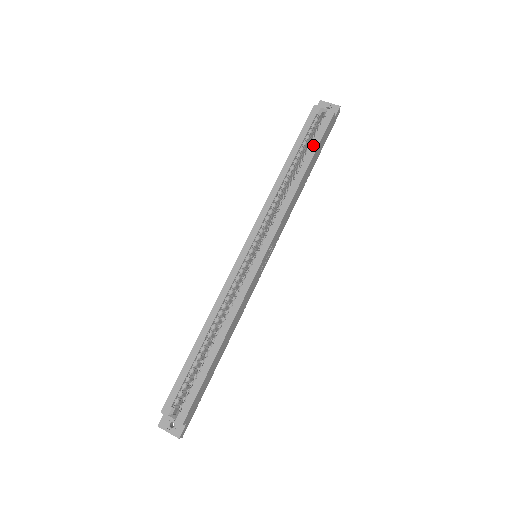
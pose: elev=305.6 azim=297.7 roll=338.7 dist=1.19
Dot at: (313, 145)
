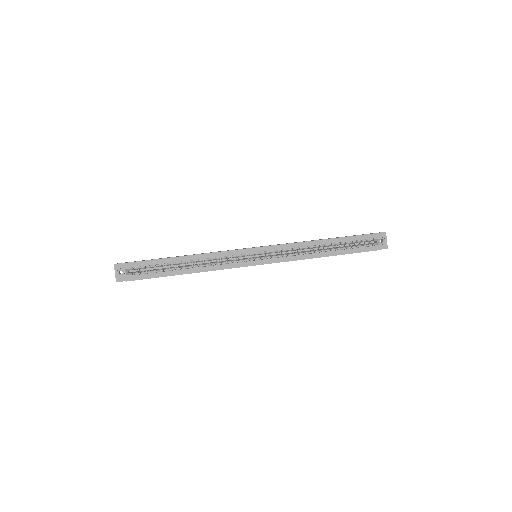
Dot at: (350, 250)
